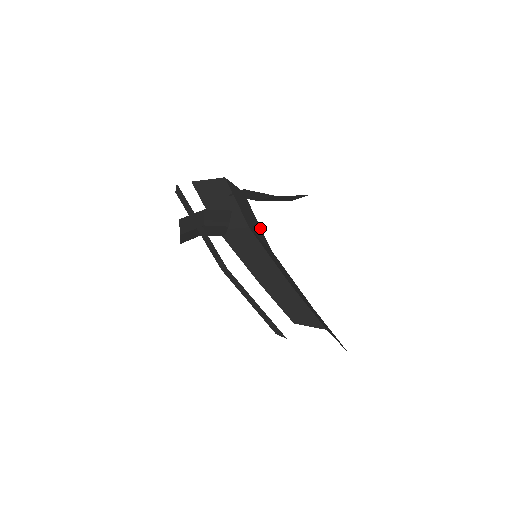
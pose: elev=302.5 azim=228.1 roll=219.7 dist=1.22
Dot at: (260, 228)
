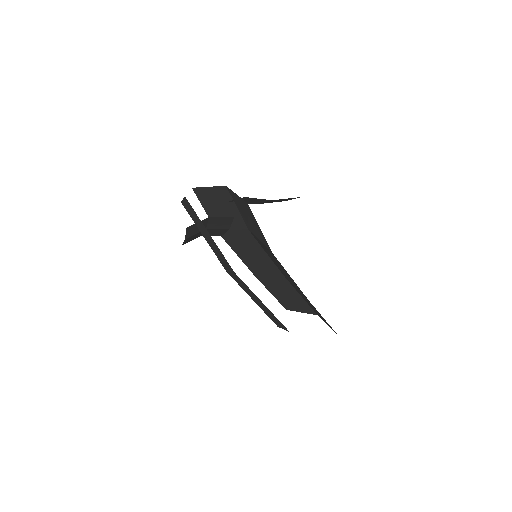
Dot at: (262, 234)
